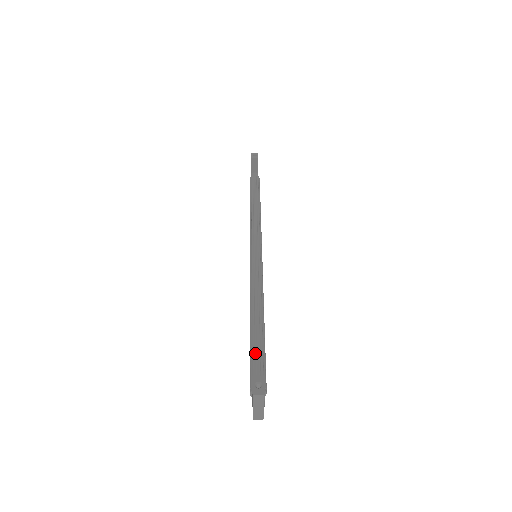
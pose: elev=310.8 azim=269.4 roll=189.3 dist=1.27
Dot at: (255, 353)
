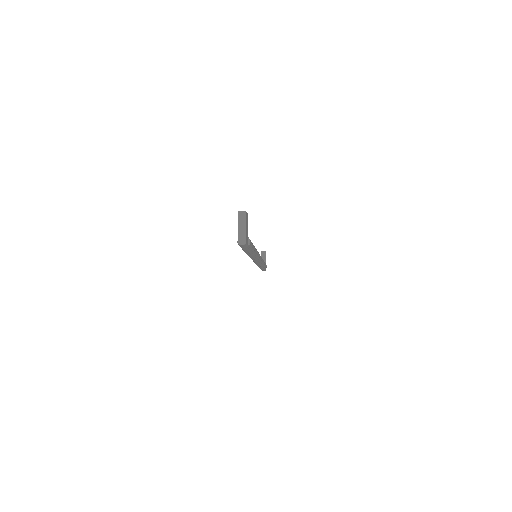
Dot at: occluded
